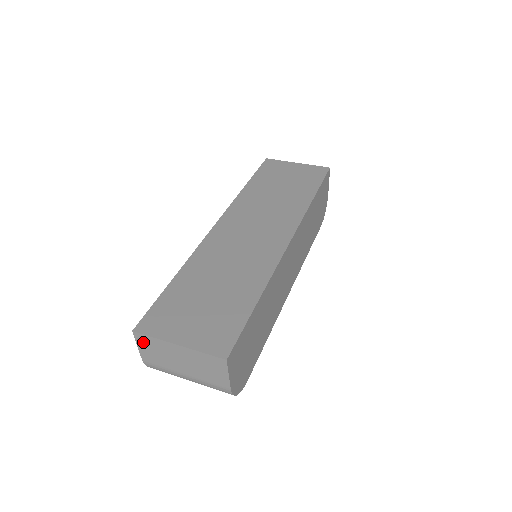
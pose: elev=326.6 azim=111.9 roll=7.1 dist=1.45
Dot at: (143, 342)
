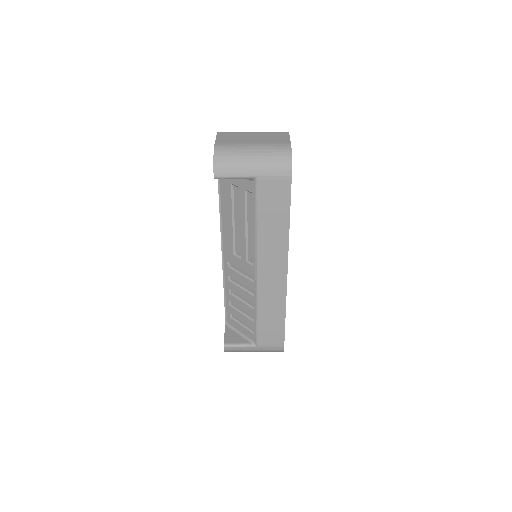
Dot at: (223, 135)
